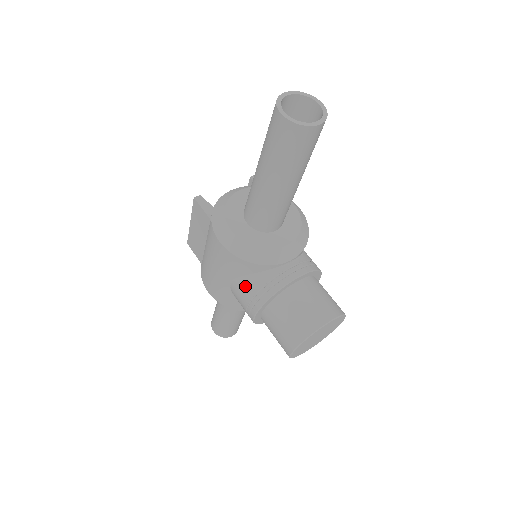
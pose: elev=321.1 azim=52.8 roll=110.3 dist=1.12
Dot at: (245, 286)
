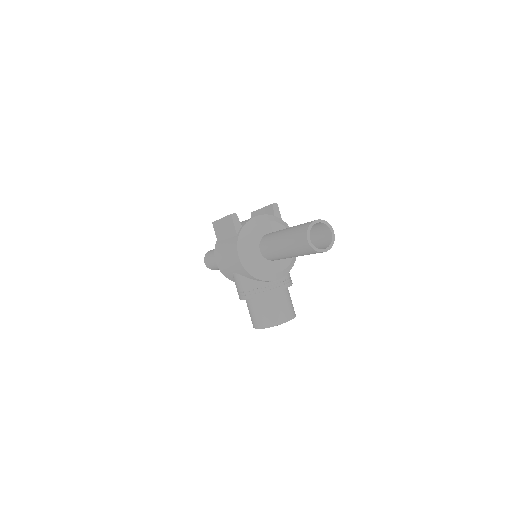
Dot at: (243, 282)
